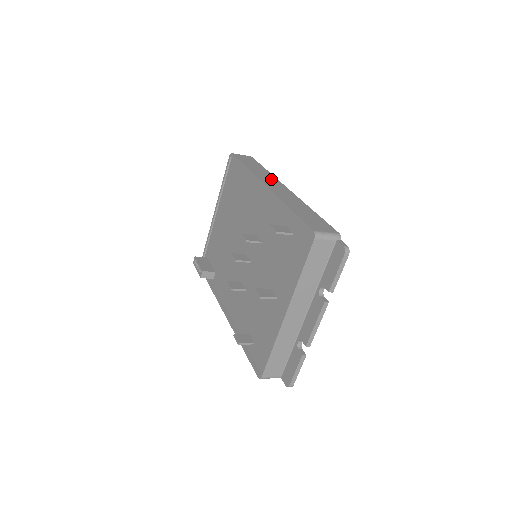
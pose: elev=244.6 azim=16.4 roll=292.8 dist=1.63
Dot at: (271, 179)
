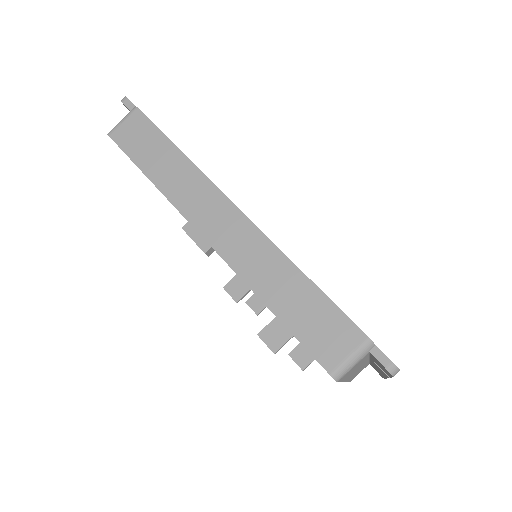
Dot at: (200, 194)
